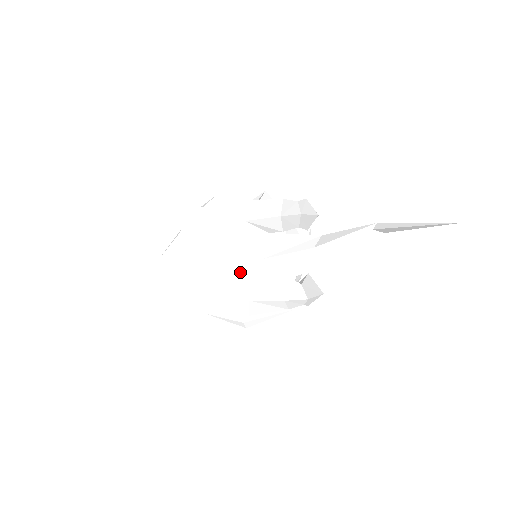
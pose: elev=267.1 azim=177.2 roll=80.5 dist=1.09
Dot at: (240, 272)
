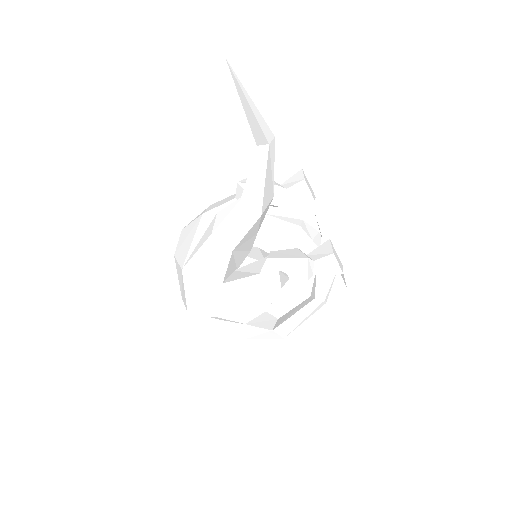
Dot at: (206, 258)
